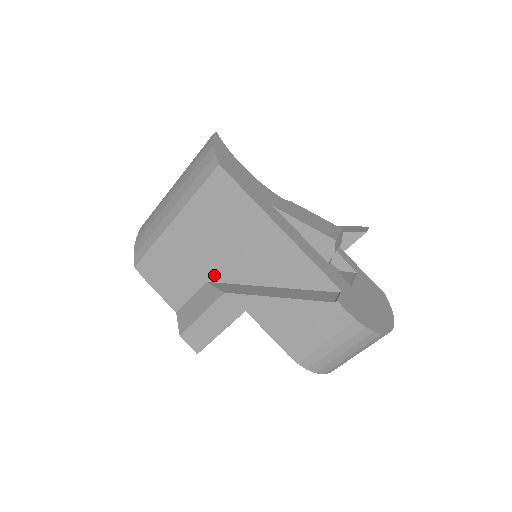
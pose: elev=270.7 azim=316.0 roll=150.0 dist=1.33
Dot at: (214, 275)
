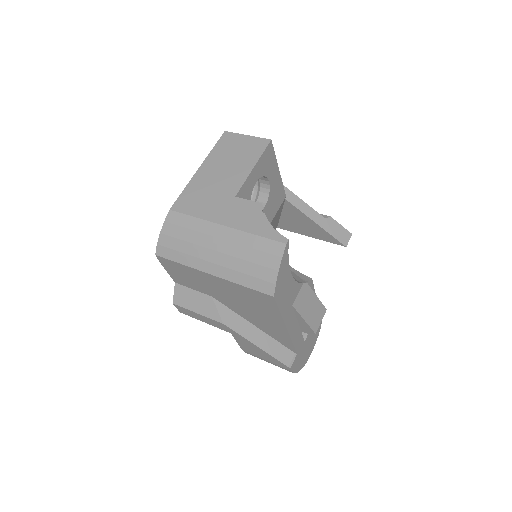
Dot at: (220, 300)
